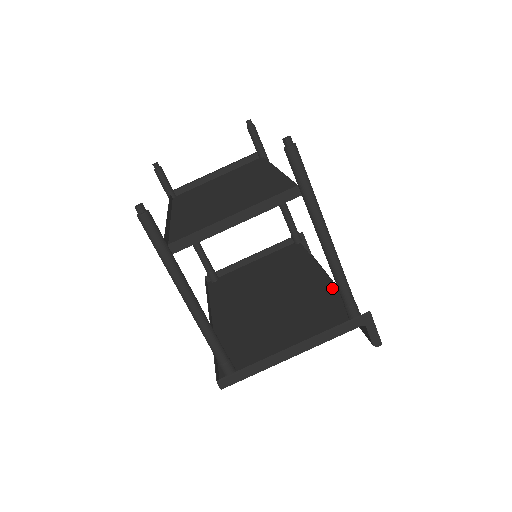
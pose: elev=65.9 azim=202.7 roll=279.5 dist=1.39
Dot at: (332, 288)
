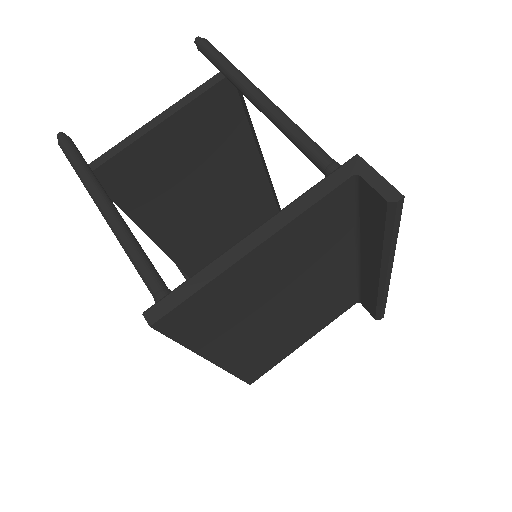
Dot at: (353, 239)
